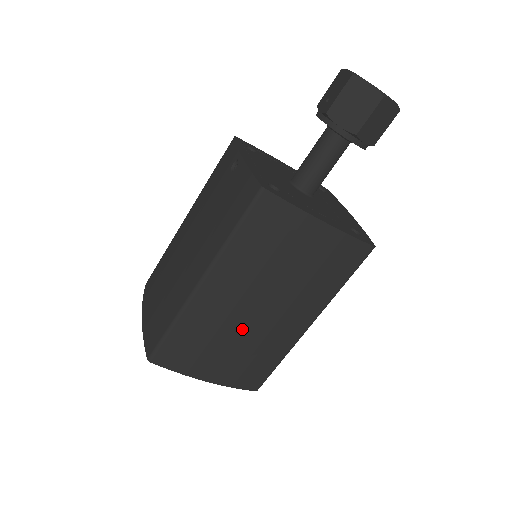
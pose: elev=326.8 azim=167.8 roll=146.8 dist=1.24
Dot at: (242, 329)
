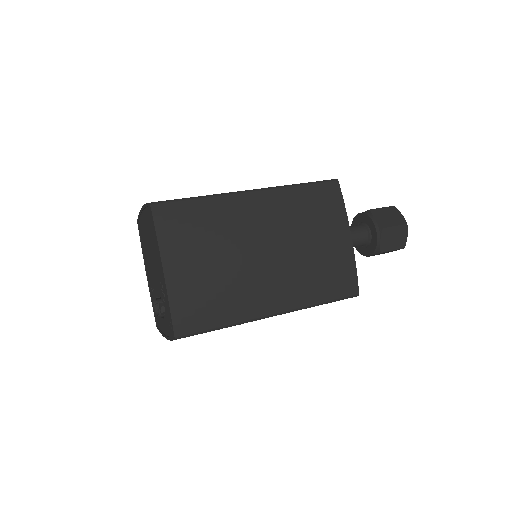
Dot at: (238, 253)
